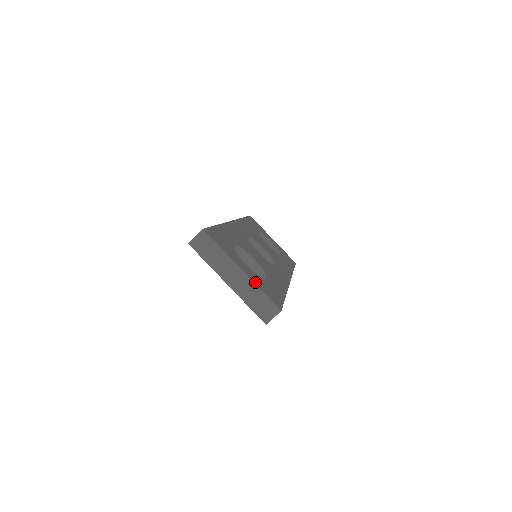
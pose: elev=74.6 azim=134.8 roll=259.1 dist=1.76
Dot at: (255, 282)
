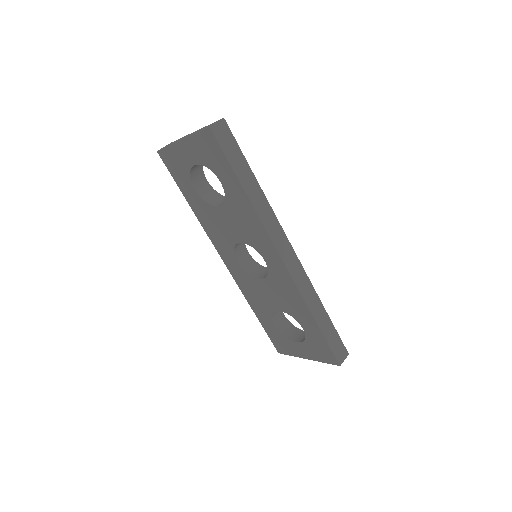
Dot at: occluded
